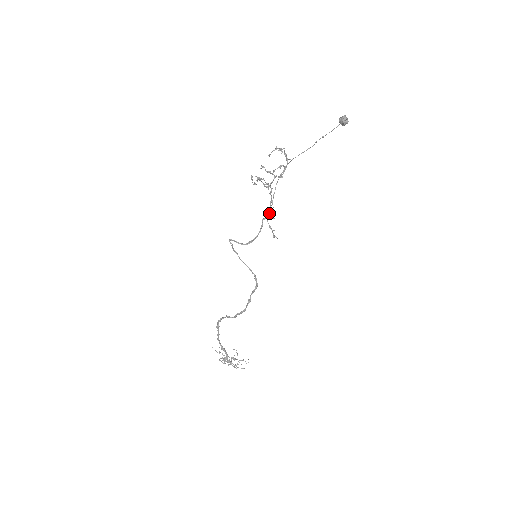
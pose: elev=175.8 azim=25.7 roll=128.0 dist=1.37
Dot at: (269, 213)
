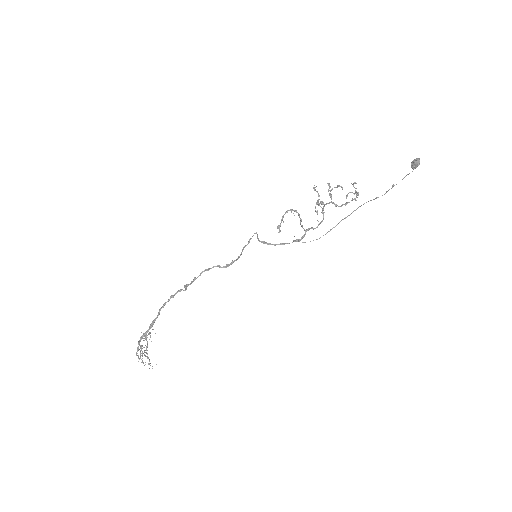
Dot at: (295, 210)
